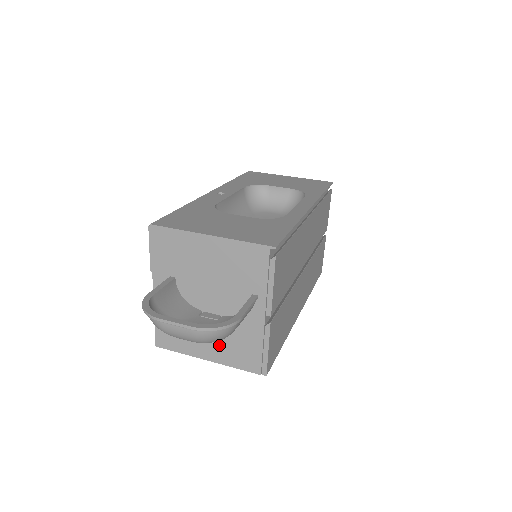
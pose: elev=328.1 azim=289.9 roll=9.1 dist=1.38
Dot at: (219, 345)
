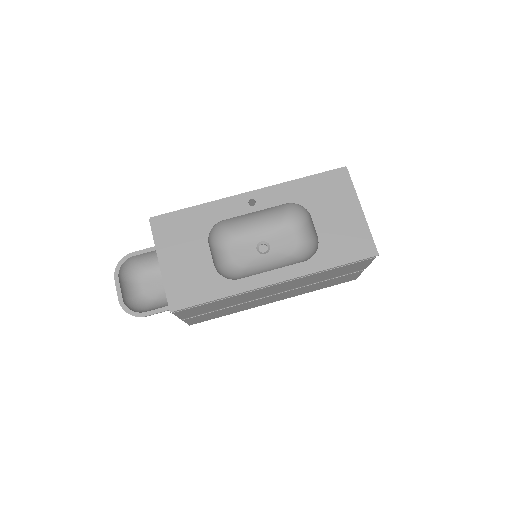
Dot at: occluded
